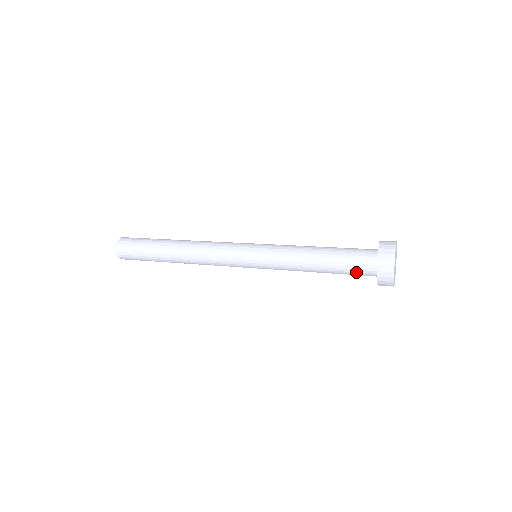
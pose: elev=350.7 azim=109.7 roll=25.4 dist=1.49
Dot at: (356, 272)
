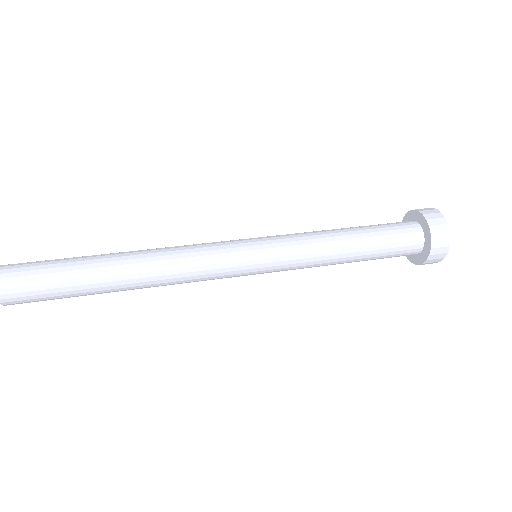
Dot at: occluded
